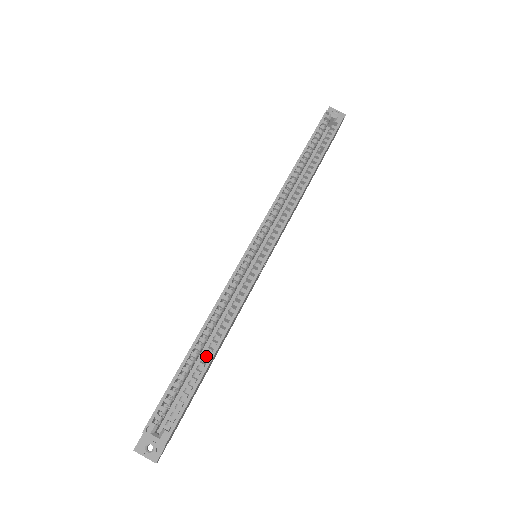
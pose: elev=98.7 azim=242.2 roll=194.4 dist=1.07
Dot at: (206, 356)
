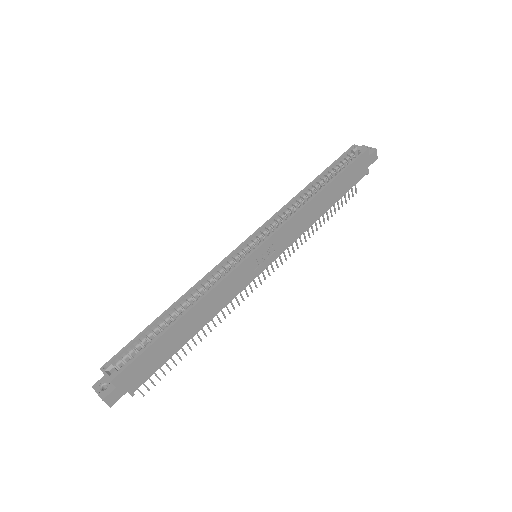
Dot at: occluded
